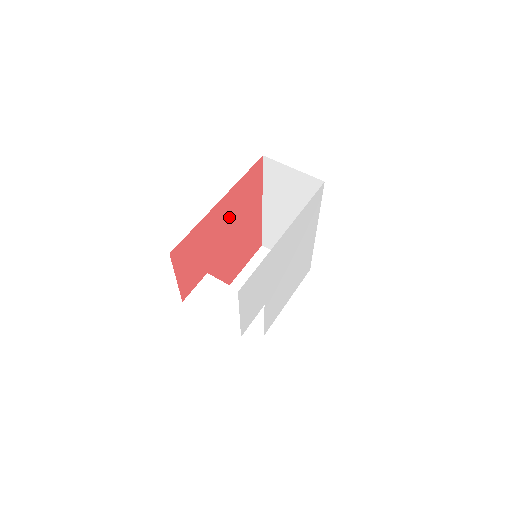
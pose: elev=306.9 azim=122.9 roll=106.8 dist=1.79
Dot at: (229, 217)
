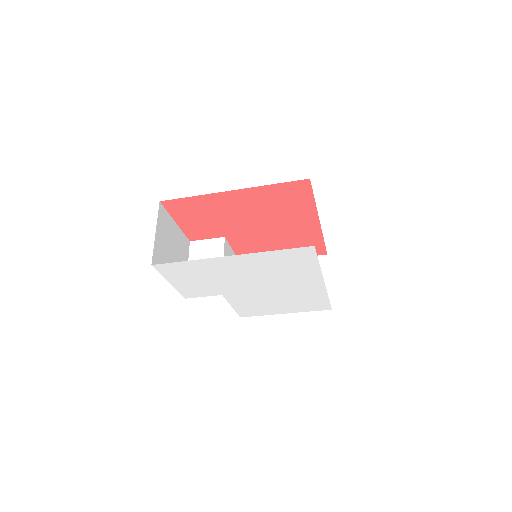
Dot at: (253, 209)
